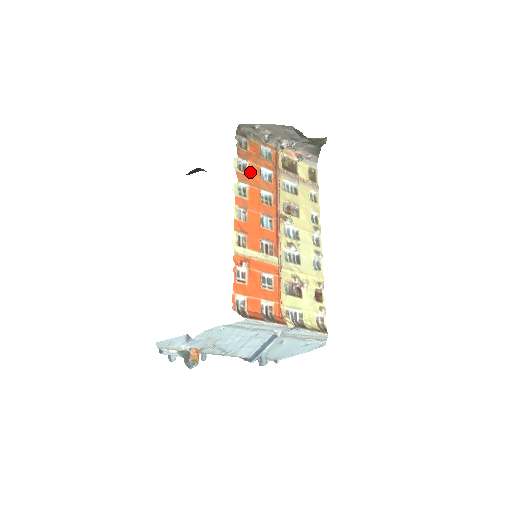
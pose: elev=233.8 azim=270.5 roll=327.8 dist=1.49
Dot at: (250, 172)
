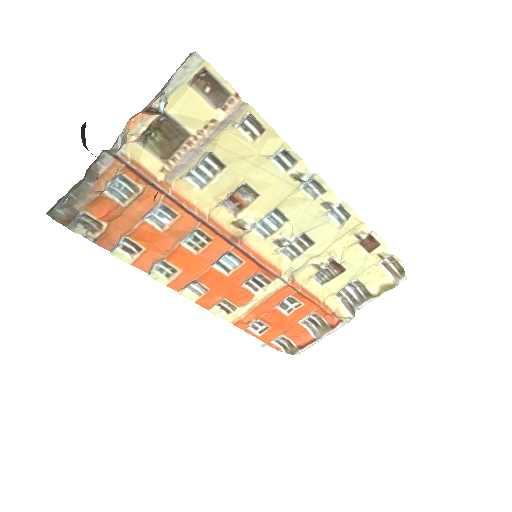
Dot at: (142, 241)
